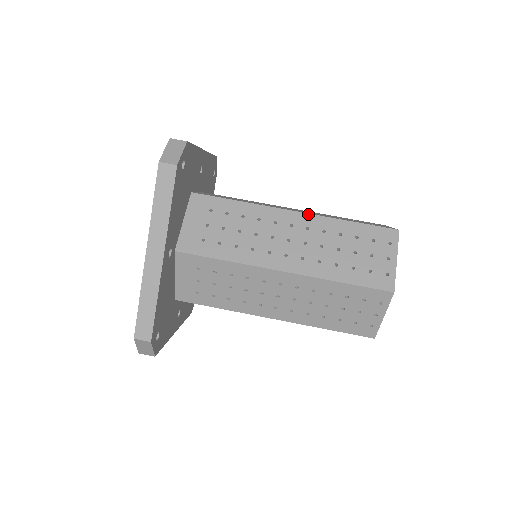
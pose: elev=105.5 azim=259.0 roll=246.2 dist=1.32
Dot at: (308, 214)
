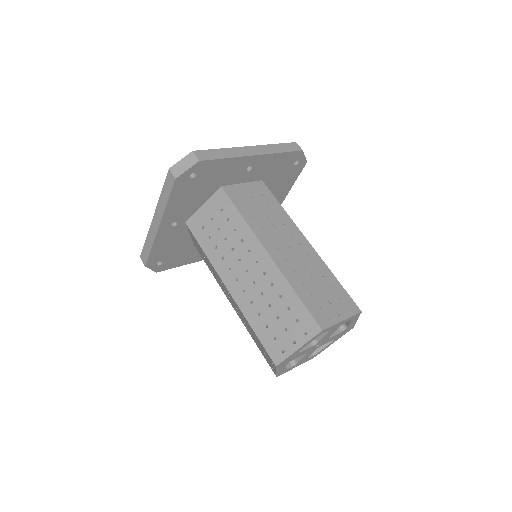
Dot at: (274, 263)
